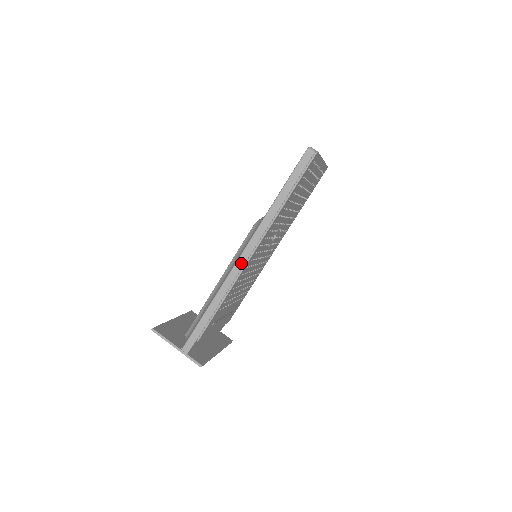
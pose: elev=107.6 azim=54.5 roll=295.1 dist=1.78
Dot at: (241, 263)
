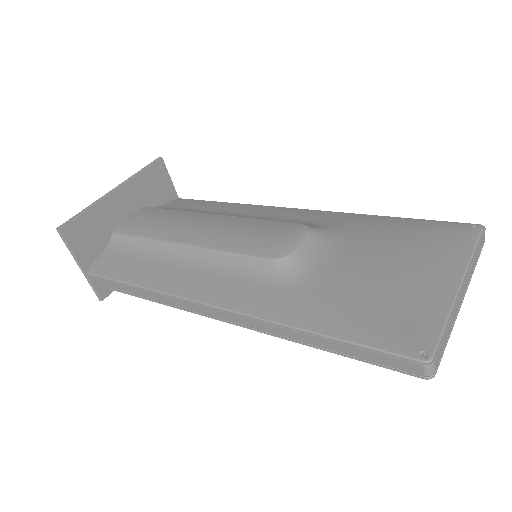
Dot at: (202, 310)
